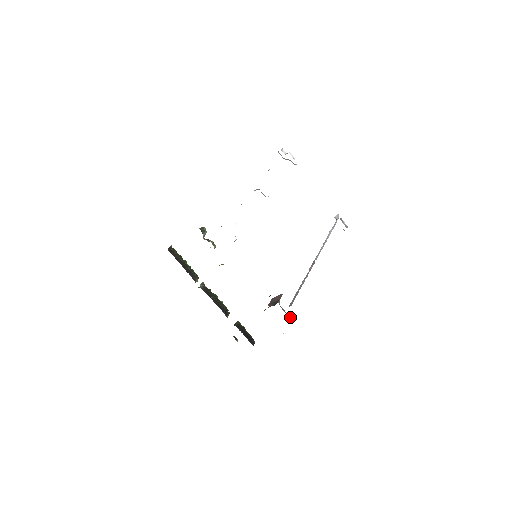
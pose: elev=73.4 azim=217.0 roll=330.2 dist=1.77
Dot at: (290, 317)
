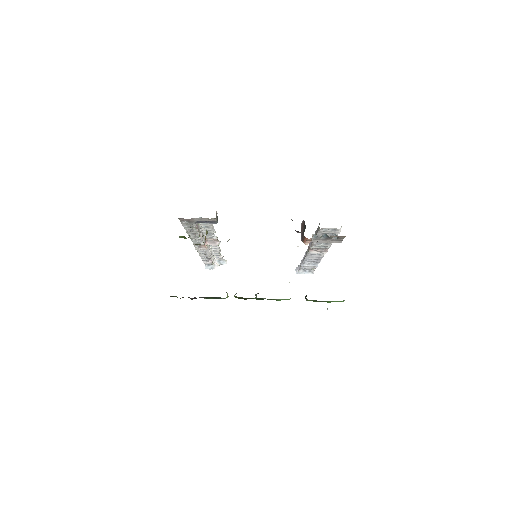
Dot at: occluded
